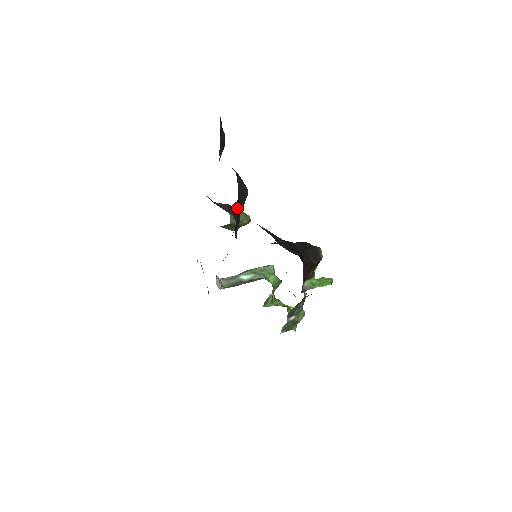
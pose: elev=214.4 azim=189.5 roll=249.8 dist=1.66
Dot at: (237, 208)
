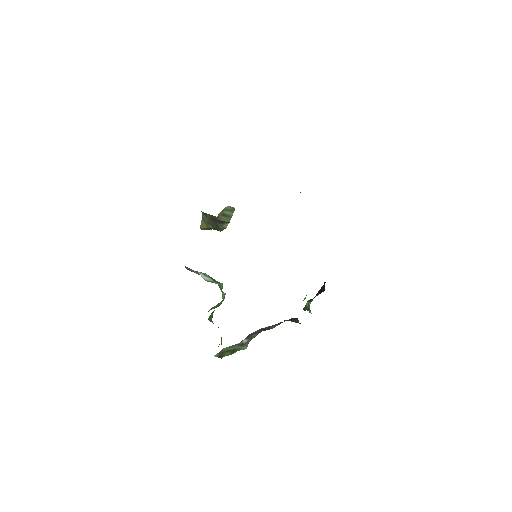
Dot at: occluded
